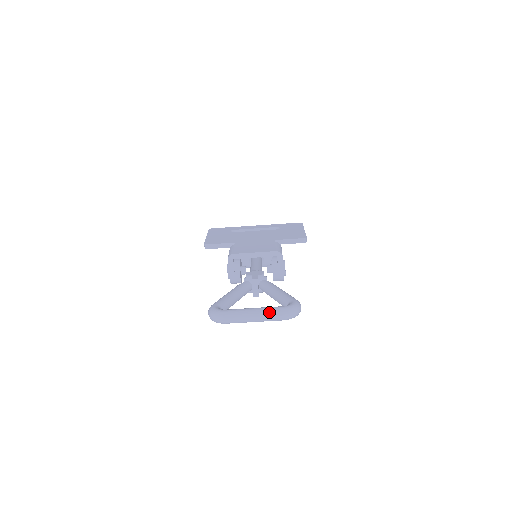
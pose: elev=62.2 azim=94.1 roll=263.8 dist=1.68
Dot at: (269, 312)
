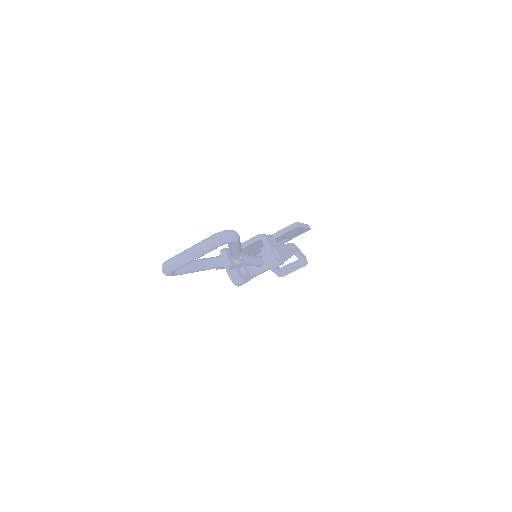
Dot at: (201, 242)
